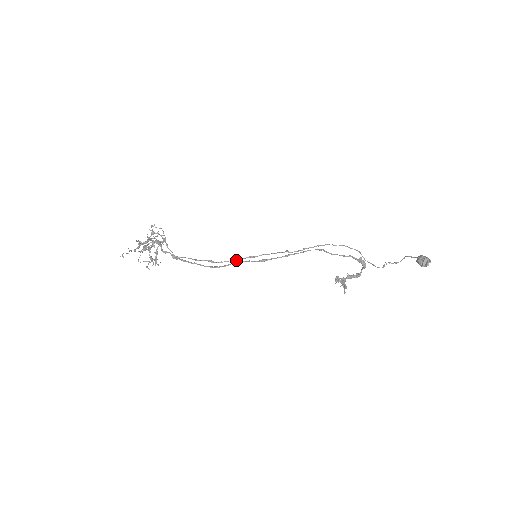
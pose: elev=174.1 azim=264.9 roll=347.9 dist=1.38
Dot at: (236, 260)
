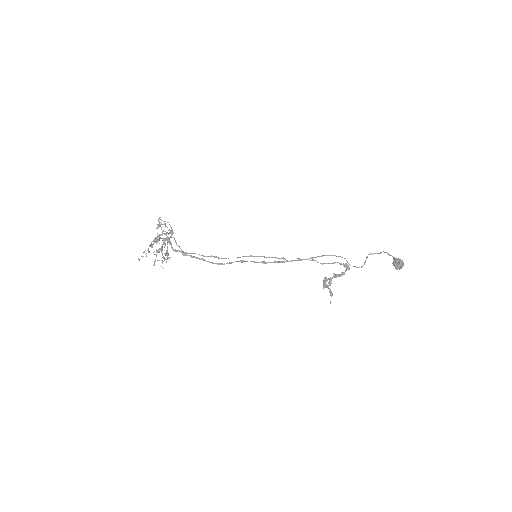
Dot at: occluded
